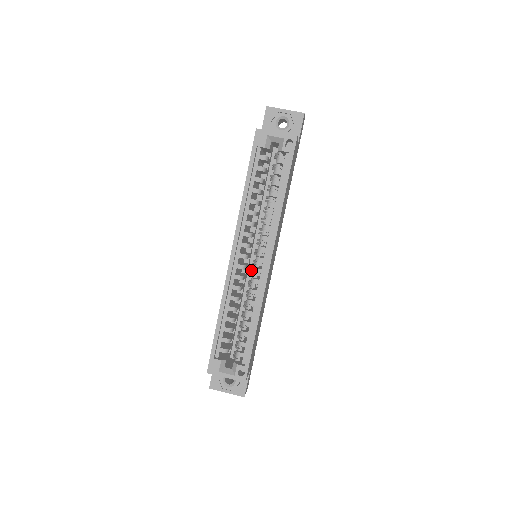
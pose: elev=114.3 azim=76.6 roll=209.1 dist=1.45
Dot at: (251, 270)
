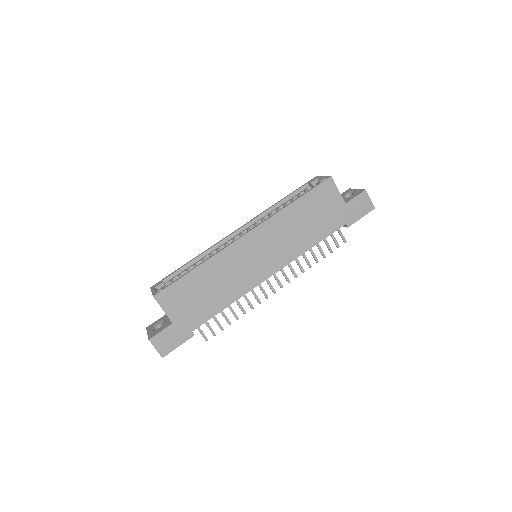
Dot at: occluded
